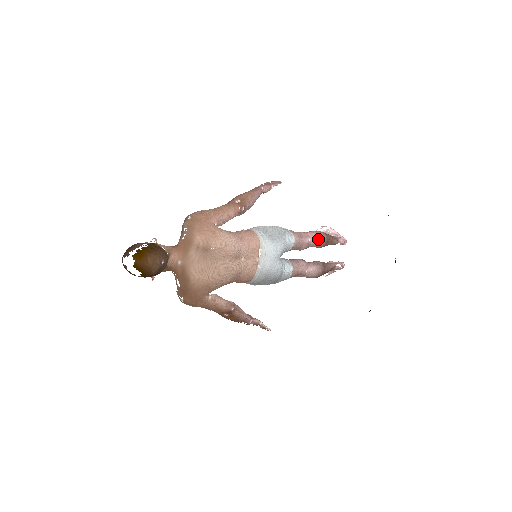
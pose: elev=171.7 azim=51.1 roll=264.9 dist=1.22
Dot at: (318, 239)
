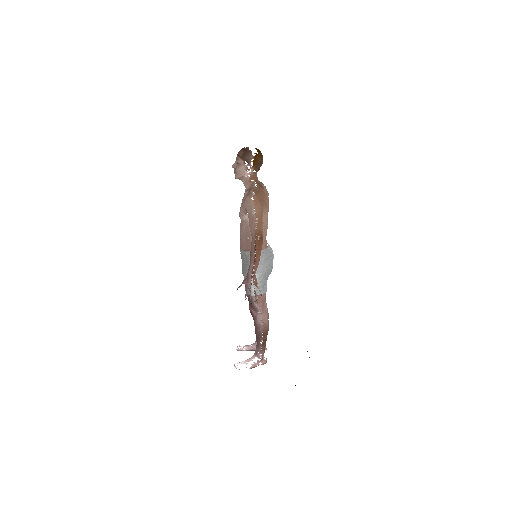
Dot at: (267, 308)
